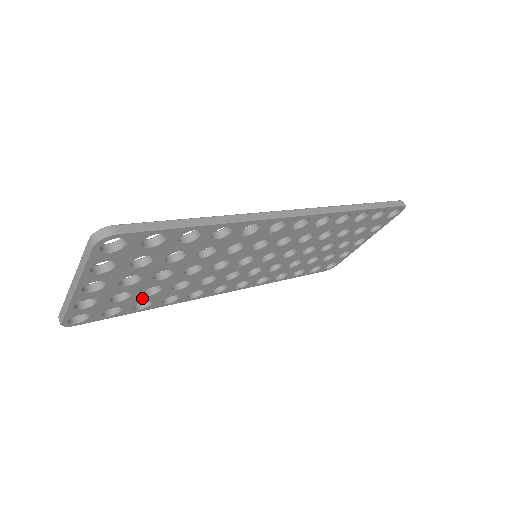
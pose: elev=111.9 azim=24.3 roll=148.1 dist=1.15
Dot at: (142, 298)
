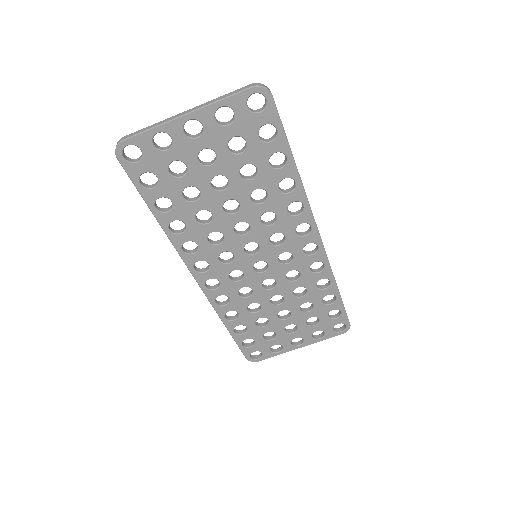
Dot at: (177, 194)
